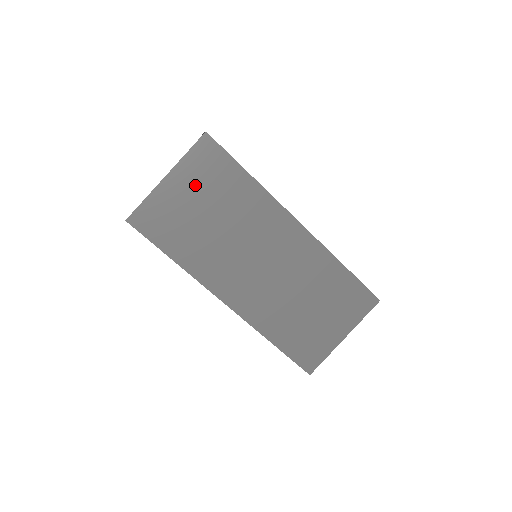
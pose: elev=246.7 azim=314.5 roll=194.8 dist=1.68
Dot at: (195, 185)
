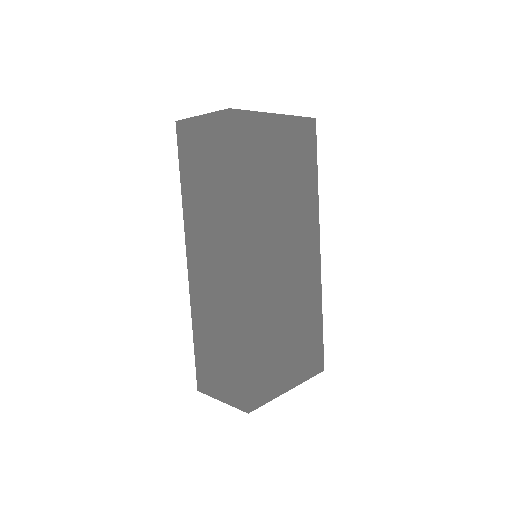
Dot at: (288, 144)
